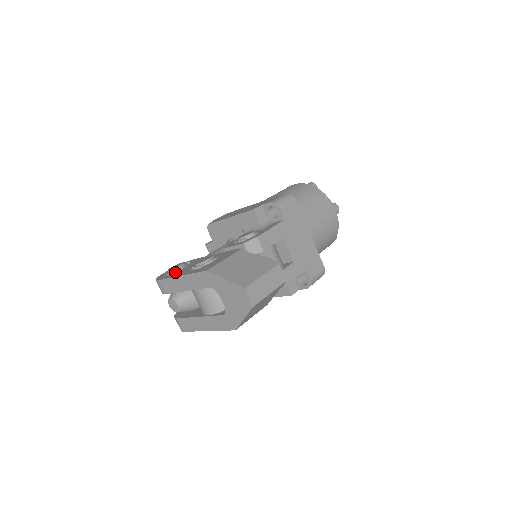
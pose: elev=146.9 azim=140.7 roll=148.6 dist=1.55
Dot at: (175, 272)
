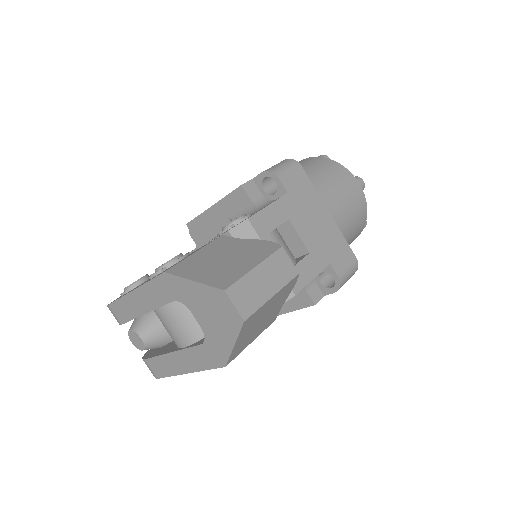
Dot at: (132, 289)
